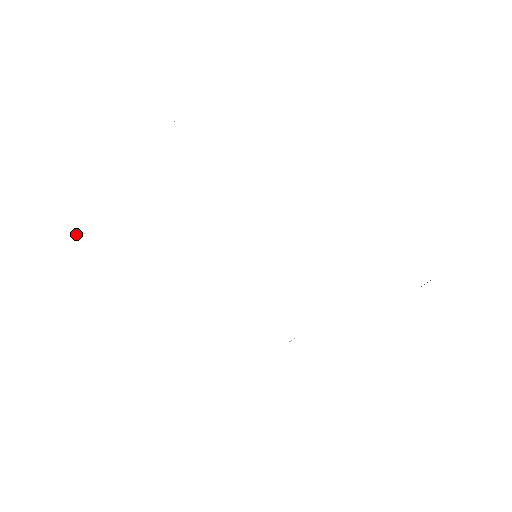
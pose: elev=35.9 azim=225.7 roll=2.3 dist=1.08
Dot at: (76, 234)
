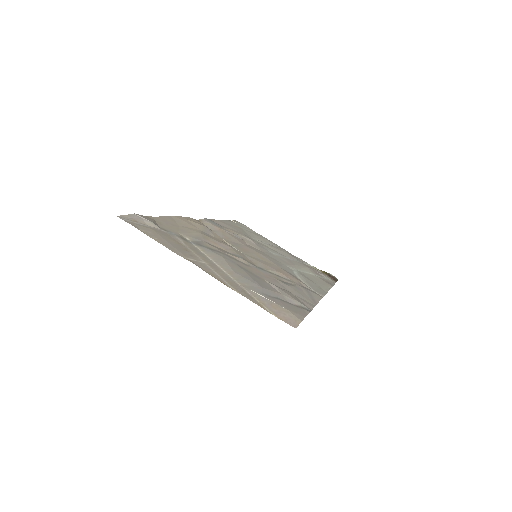
Dot at: (141, 217)
